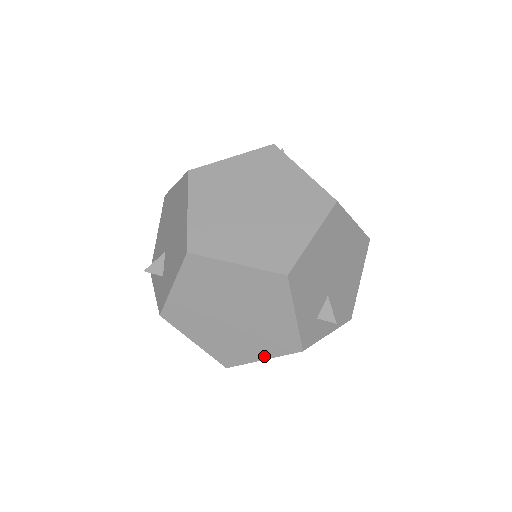
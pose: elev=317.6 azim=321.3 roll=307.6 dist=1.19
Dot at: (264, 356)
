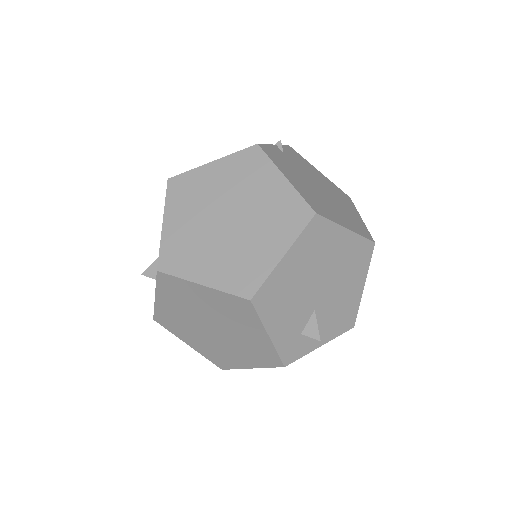
Dot at: (251, 365)
